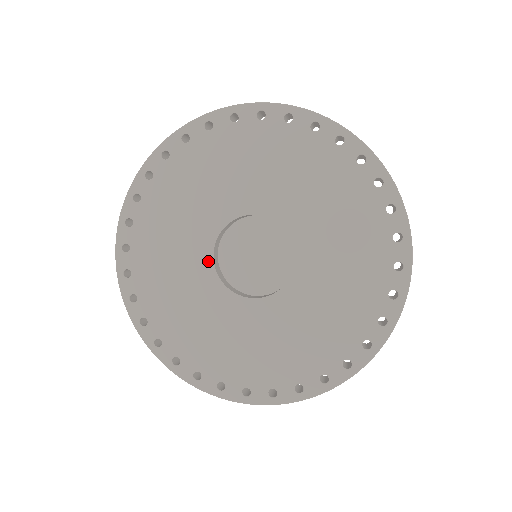
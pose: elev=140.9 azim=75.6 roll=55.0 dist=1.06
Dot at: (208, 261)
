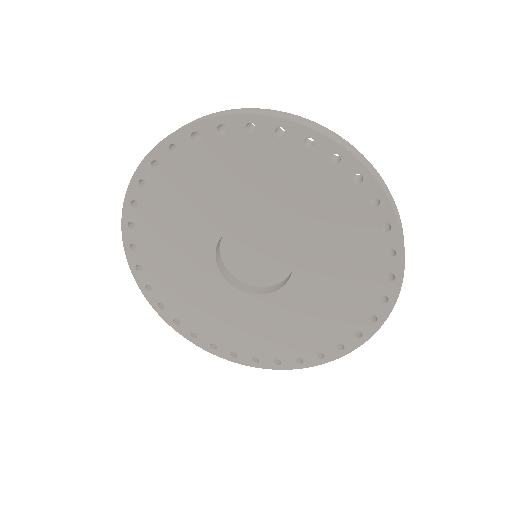
Dot at: (211, 248)
